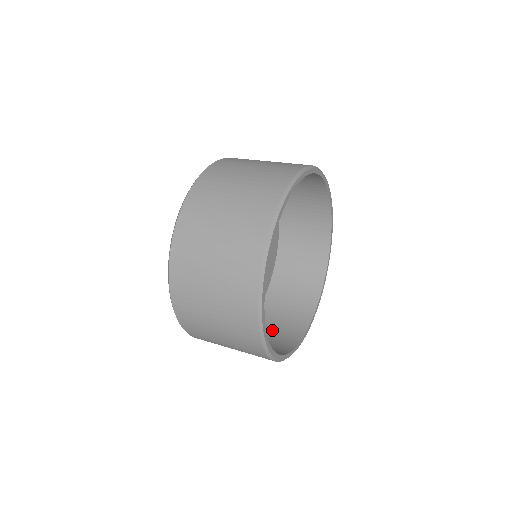
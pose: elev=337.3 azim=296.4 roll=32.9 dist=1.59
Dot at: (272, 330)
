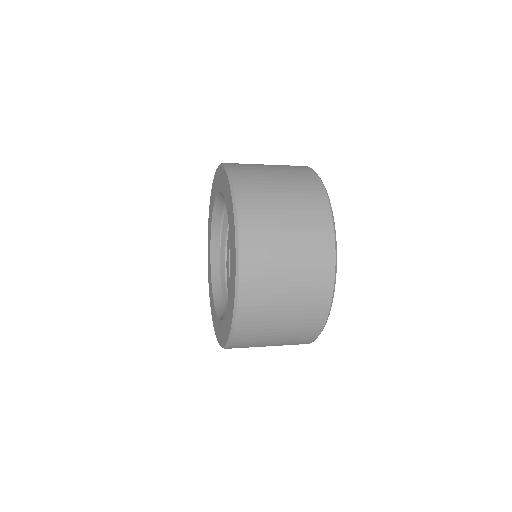
Dot at: occluded
